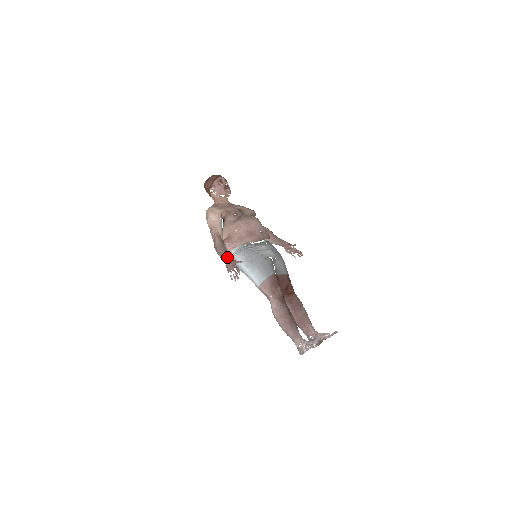
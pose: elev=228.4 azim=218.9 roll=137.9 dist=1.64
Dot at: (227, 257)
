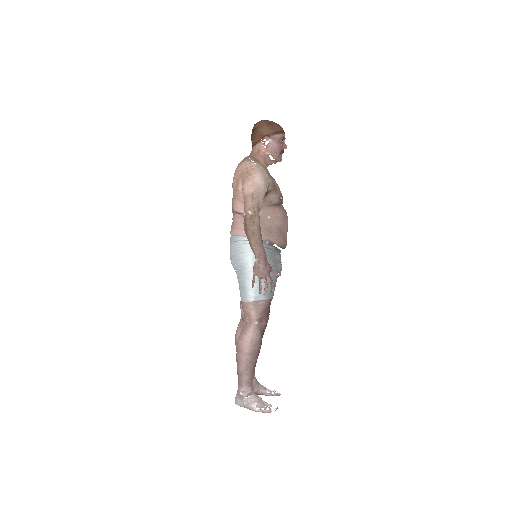
Dot at: (265, 255)
